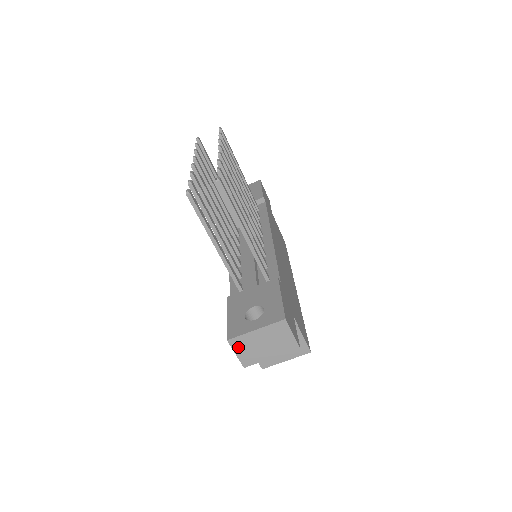
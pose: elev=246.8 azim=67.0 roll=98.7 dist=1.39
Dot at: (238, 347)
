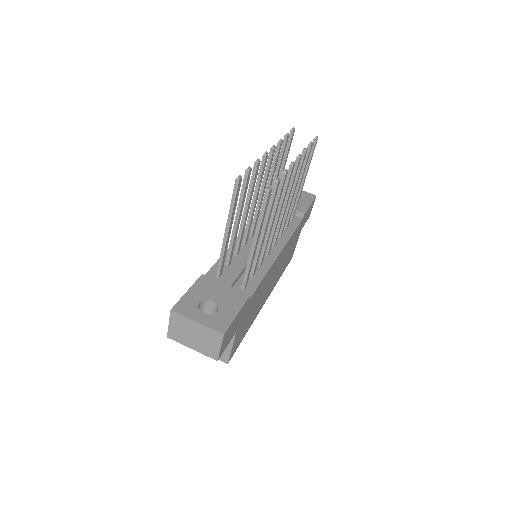
Dot at: (175, 321)
